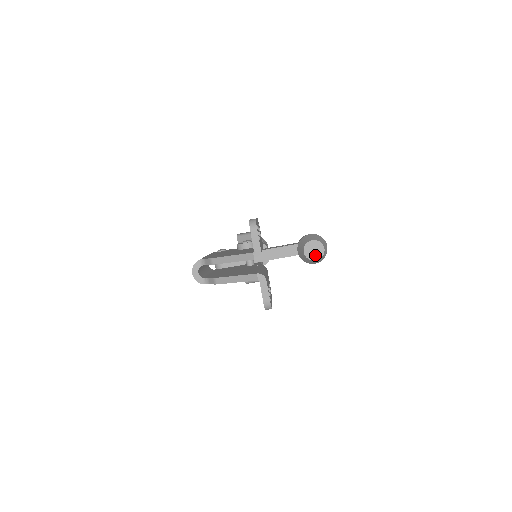
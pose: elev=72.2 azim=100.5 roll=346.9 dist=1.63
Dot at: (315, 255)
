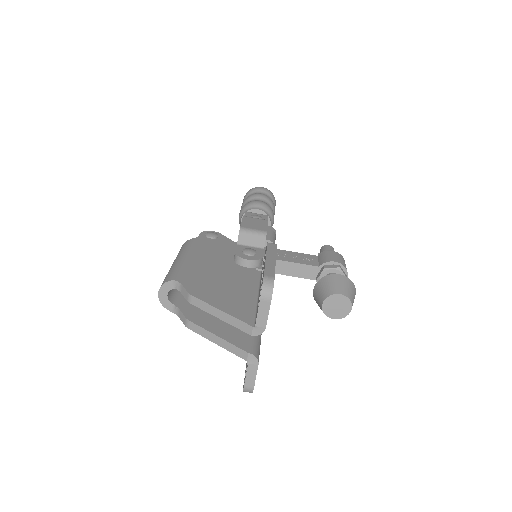
Dot at: (336, 313)
